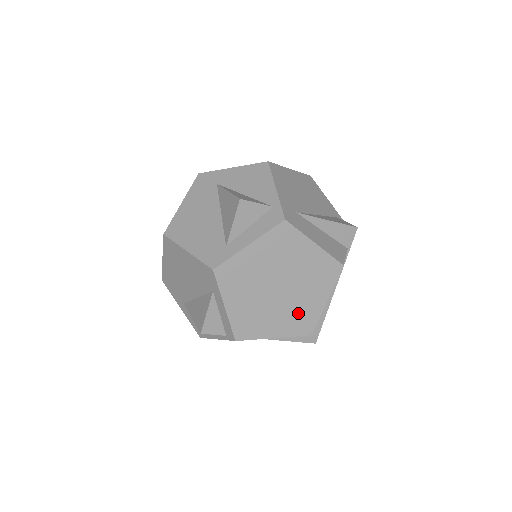
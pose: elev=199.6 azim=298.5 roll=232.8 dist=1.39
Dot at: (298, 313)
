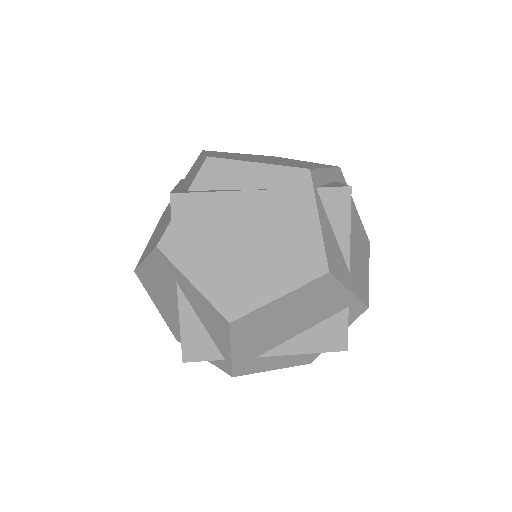
Dot at: occluded
